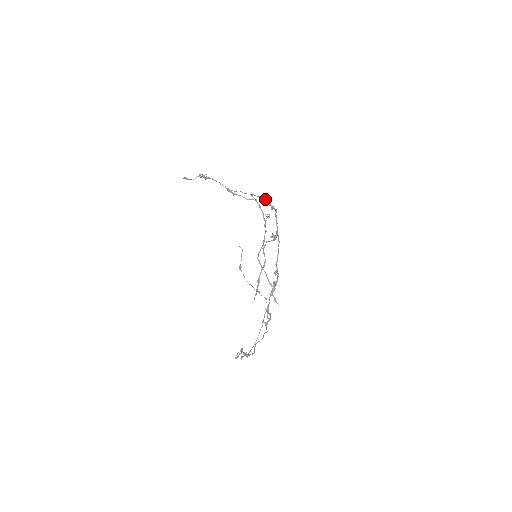
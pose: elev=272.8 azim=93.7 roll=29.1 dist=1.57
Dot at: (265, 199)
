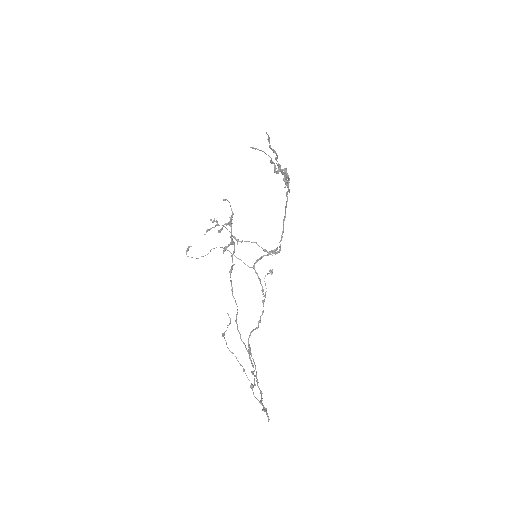
Dot at: occluded
